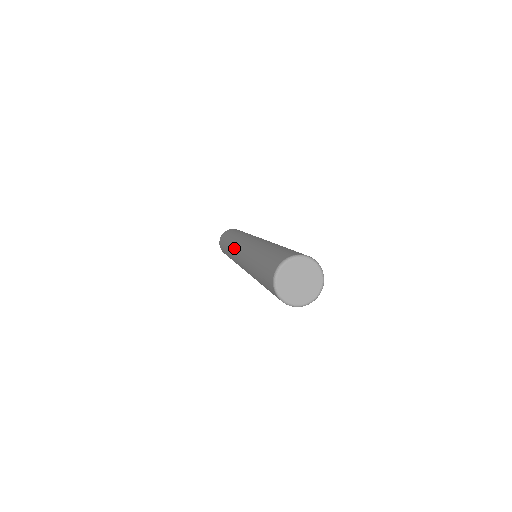
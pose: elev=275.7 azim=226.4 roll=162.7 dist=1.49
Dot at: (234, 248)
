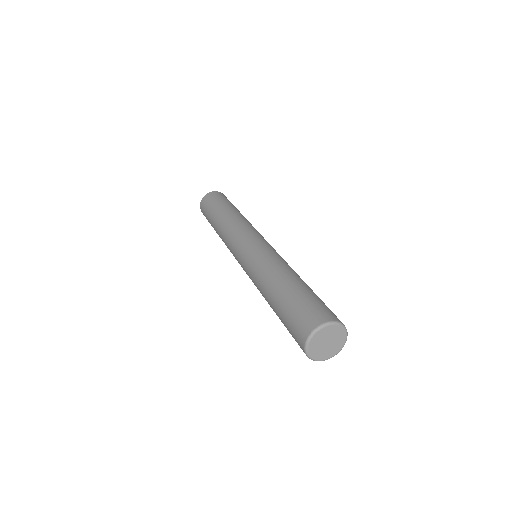
Dot at: (232, 240)
